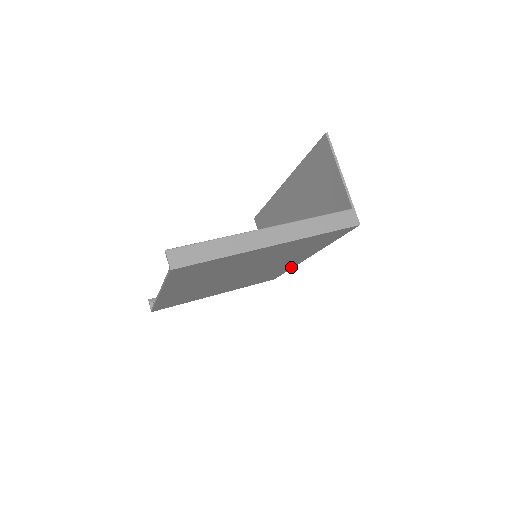
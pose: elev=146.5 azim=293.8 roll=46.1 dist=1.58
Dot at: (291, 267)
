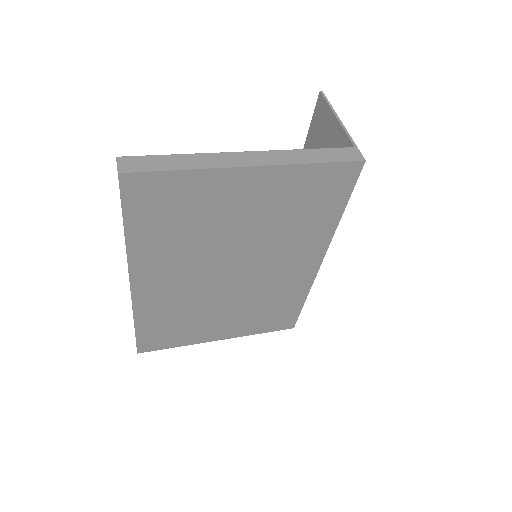
Dot at: (306, 290)
